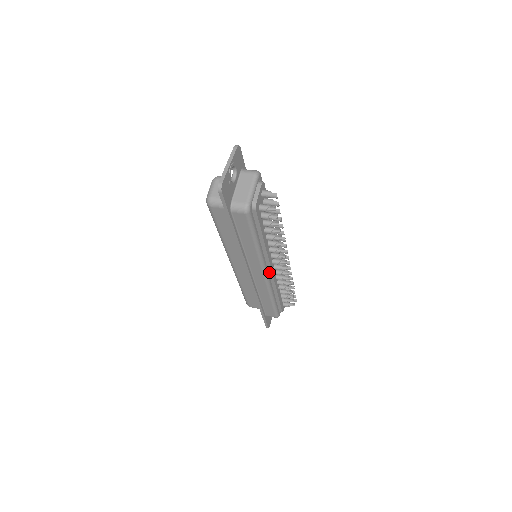
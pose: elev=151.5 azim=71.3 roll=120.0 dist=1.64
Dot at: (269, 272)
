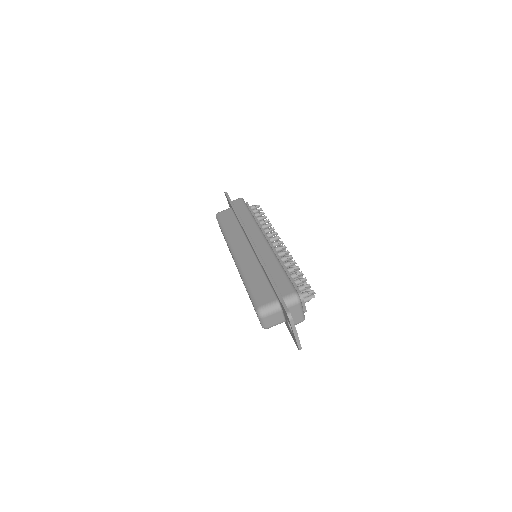
Dot at: occluded
